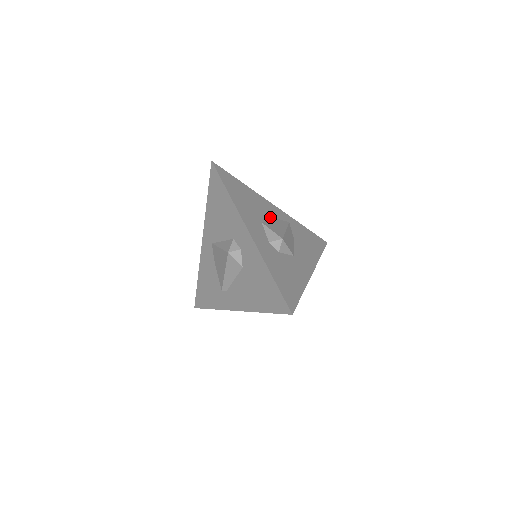
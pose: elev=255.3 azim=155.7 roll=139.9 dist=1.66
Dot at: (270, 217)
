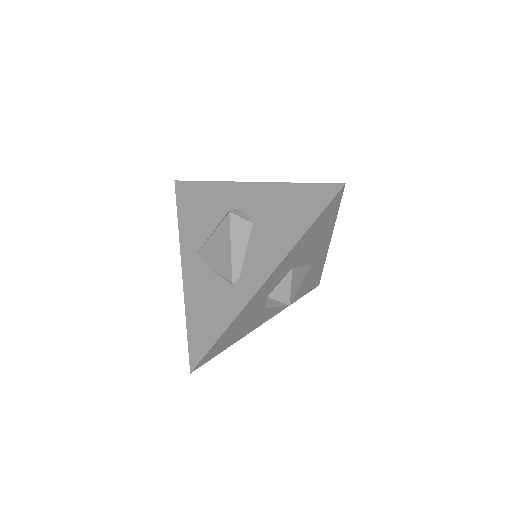
Dot at: occluded
